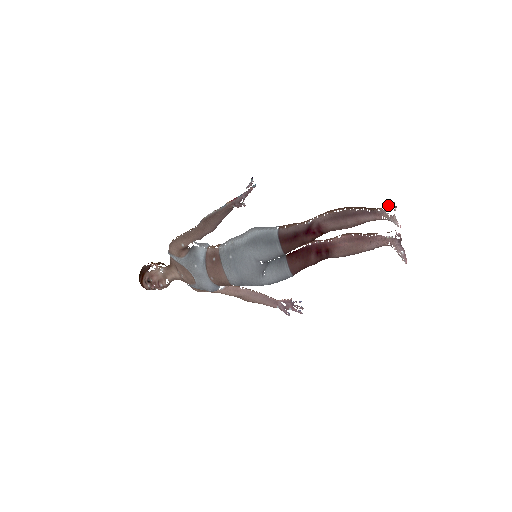
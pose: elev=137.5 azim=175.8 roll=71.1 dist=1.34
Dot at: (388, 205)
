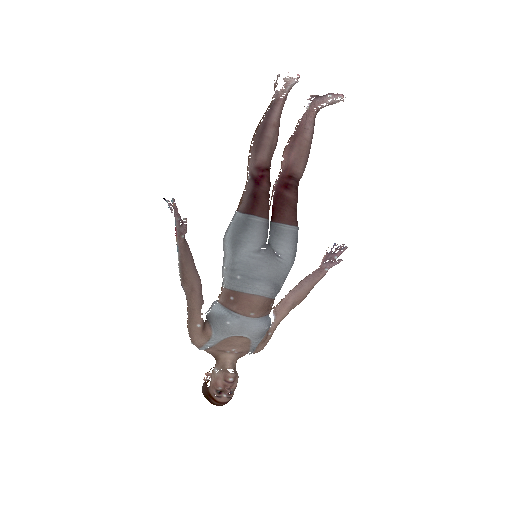
Dot at: (274, 89)
